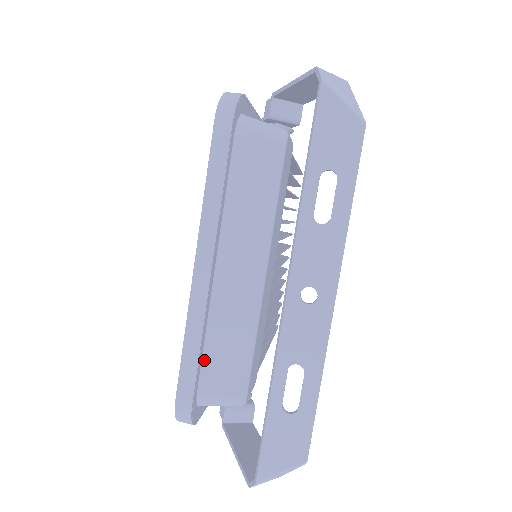
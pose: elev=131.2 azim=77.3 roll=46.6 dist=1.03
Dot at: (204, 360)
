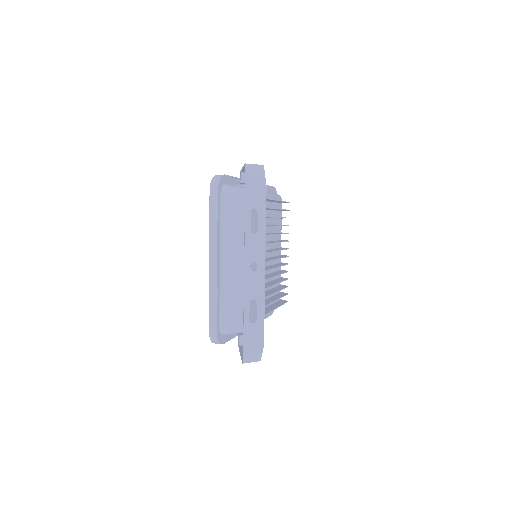
Dot at: (221, 309)
